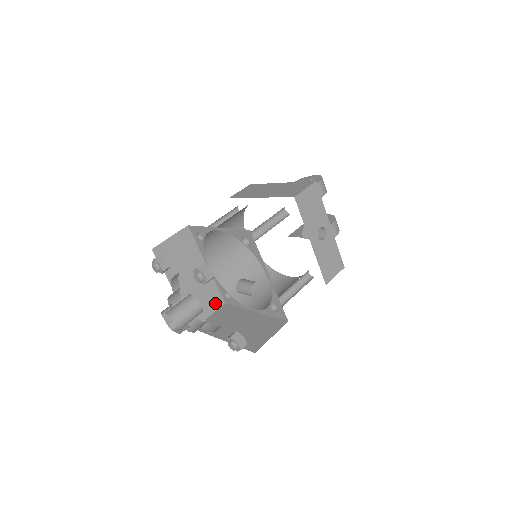
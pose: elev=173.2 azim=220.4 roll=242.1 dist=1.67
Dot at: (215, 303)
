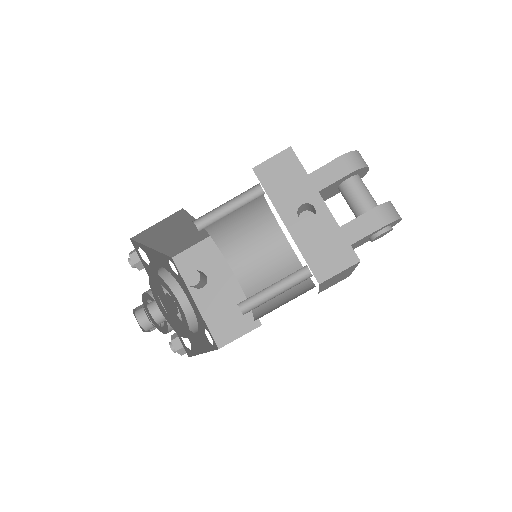
Dot at: (248, 323)
